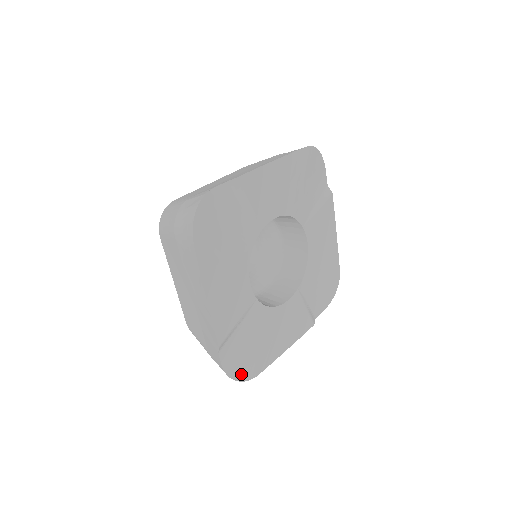
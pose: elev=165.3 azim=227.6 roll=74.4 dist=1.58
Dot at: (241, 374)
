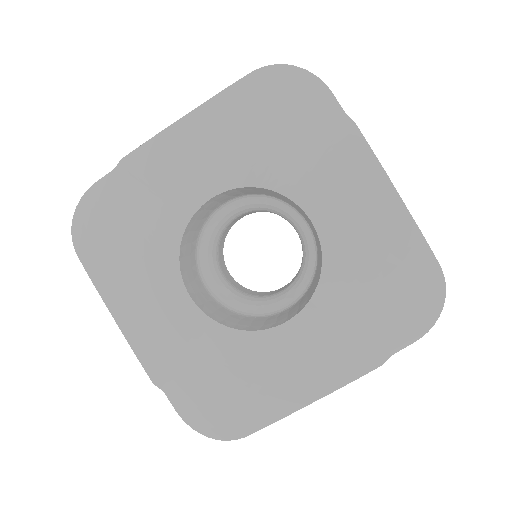
Dot at: (213, 428)
